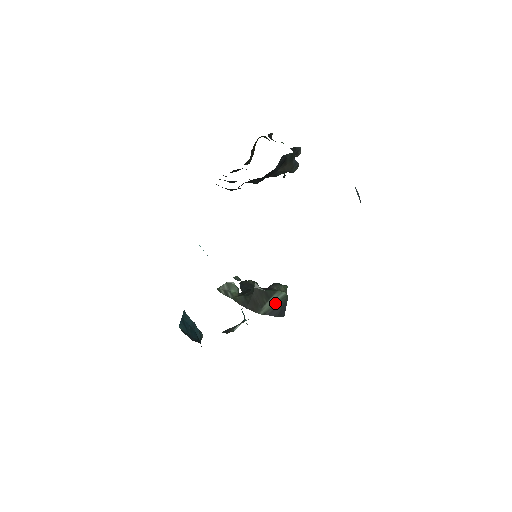
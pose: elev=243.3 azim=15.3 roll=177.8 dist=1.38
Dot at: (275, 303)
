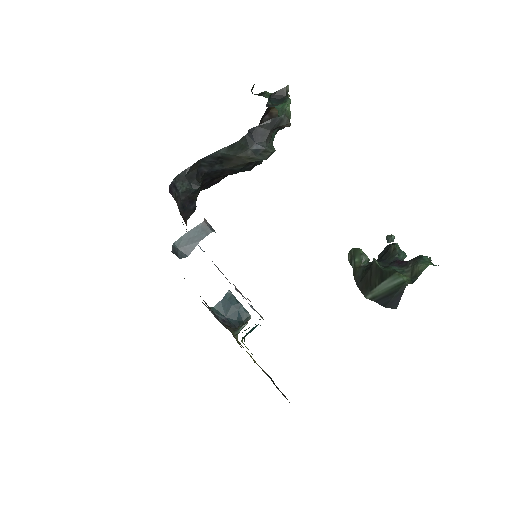
Dot at: (387, 289)
